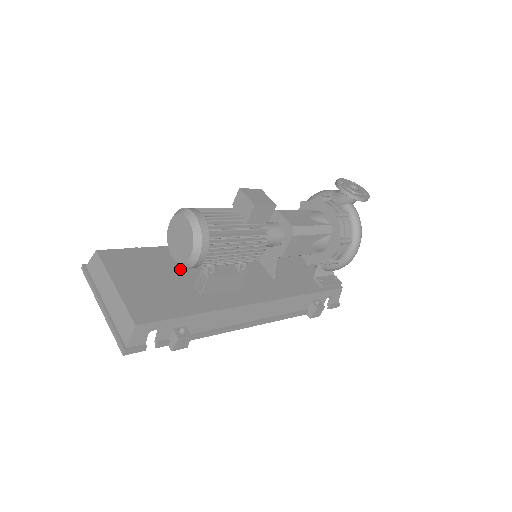
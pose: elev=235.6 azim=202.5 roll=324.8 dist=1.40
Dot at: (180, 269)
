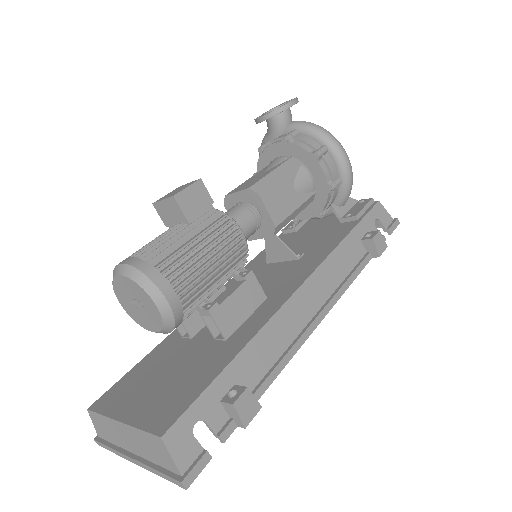
Dot at: (190, 342)
